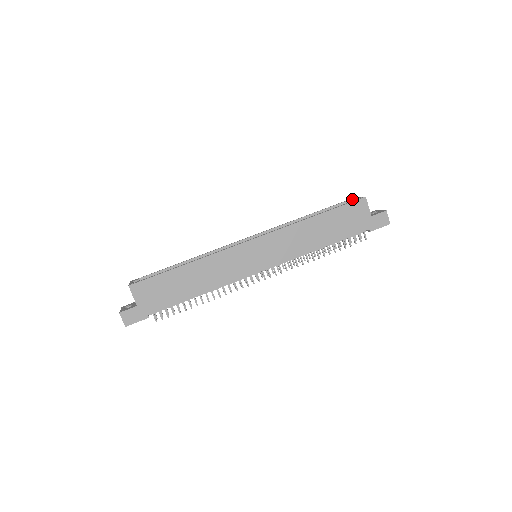
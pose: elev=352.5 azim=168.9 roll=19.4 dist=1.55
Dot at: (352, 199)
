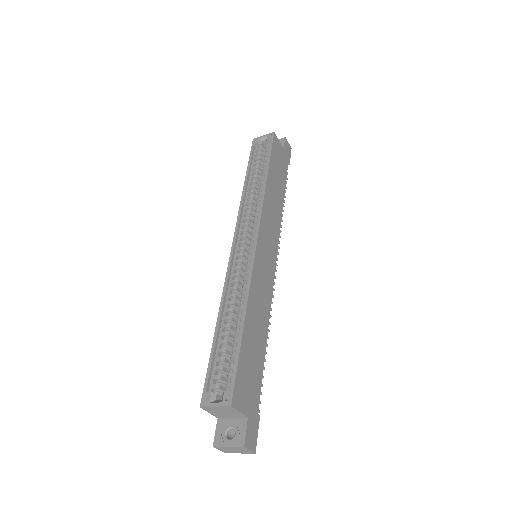
Dot at: (258, 143)
